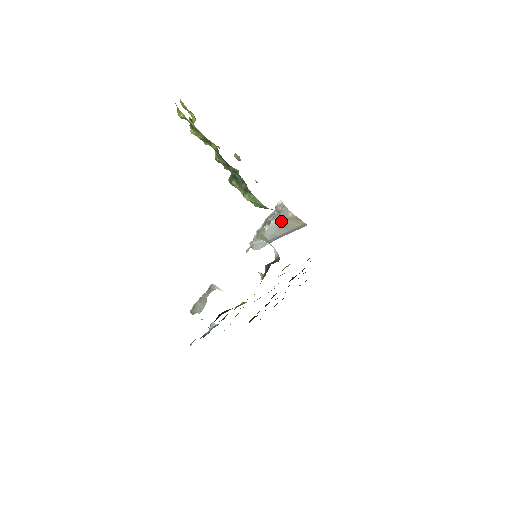
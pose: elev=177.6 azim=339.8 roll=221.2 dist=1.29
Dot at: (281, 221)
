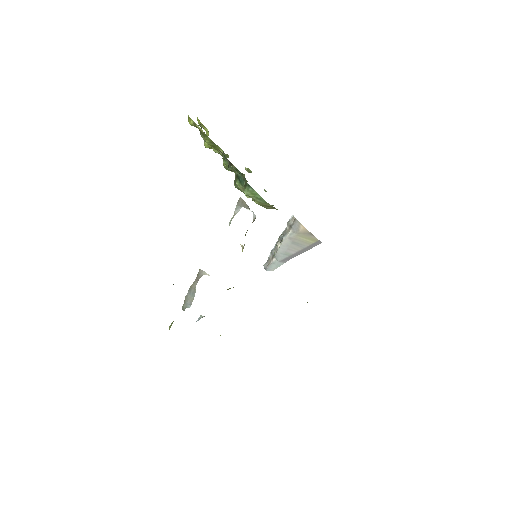
Dot at: (293, 236)
